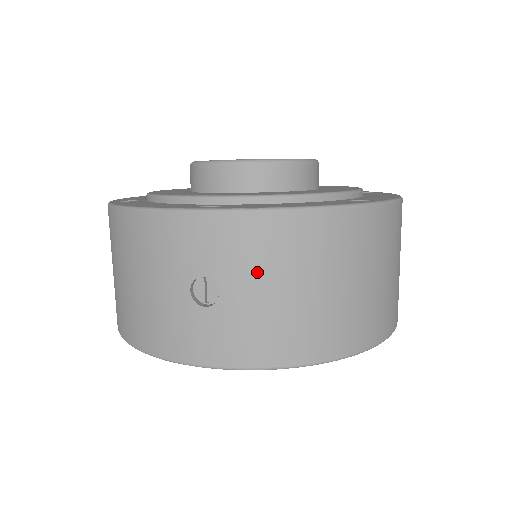
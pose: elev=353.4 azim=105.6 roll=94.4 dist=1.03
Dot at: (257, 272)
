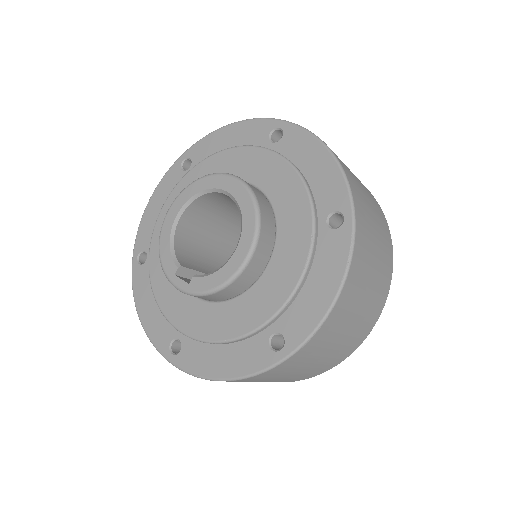
Dot at: occluded
